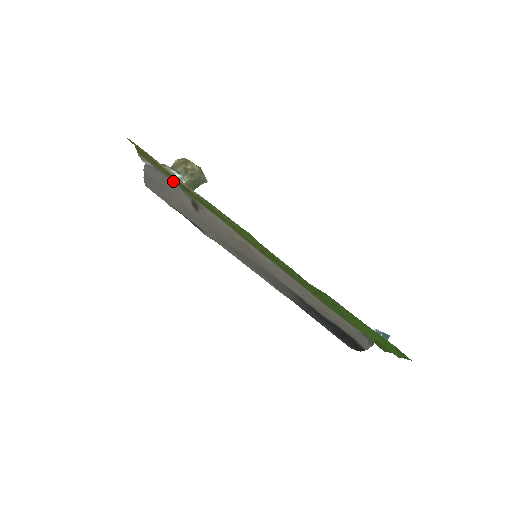
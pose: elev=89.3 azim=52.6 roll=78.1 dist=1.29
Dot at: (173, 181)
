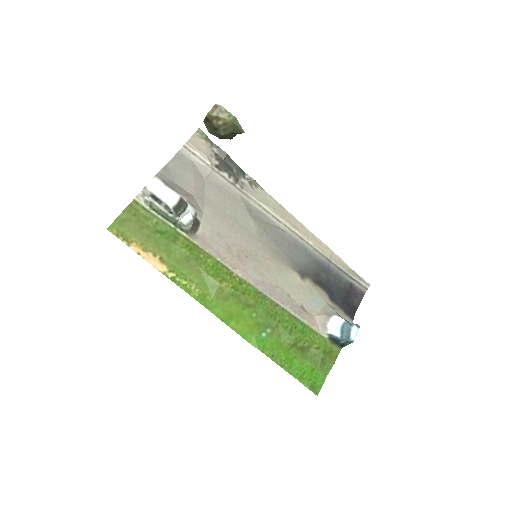
Dot at: (166, 222)
